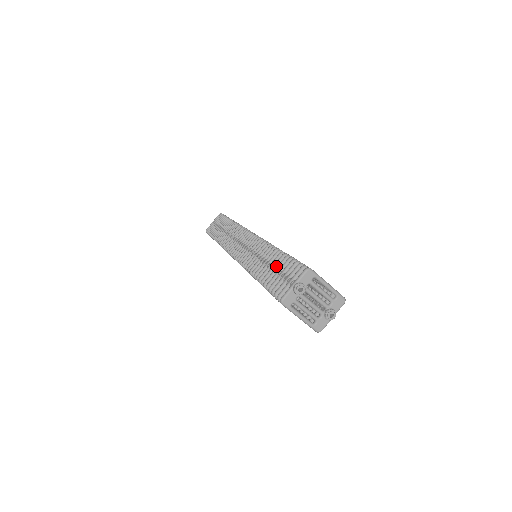
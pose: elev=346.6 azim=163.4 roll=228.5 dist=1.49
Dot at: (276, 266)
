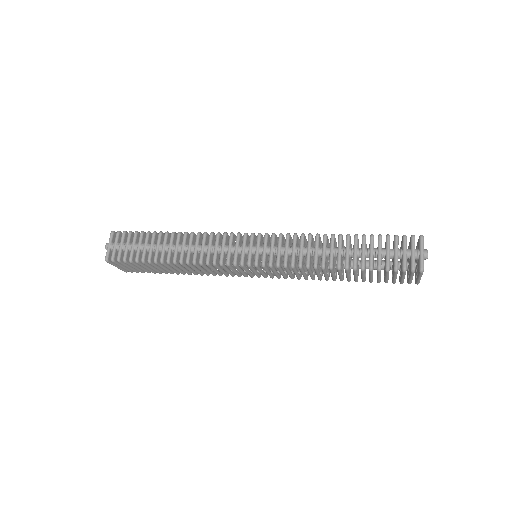
Dot at: (366, 248)
